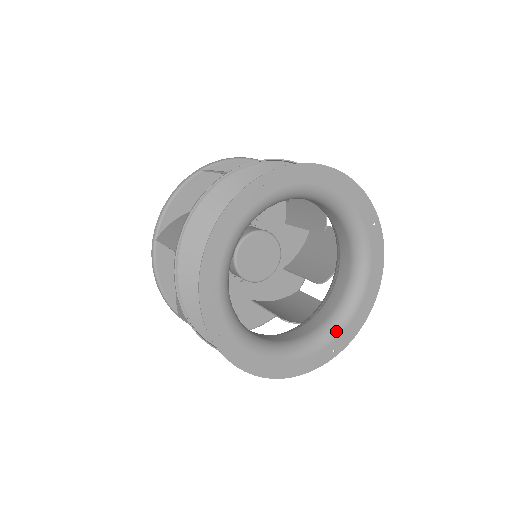
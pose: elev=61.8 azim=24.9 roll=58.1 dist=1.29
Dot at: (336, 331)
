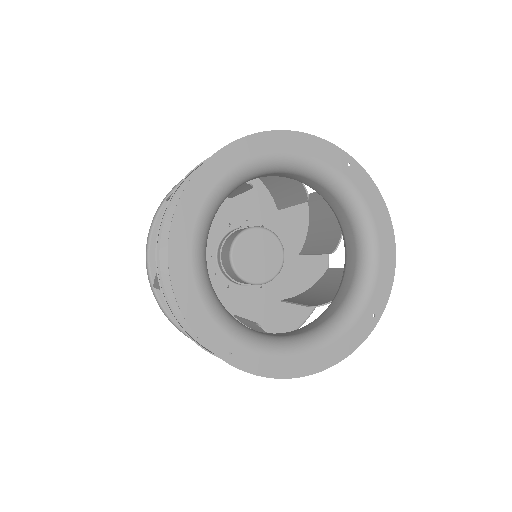
Dot at: (365, 294)
